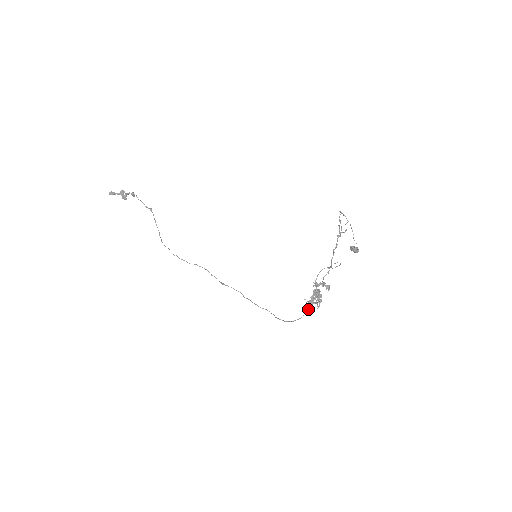
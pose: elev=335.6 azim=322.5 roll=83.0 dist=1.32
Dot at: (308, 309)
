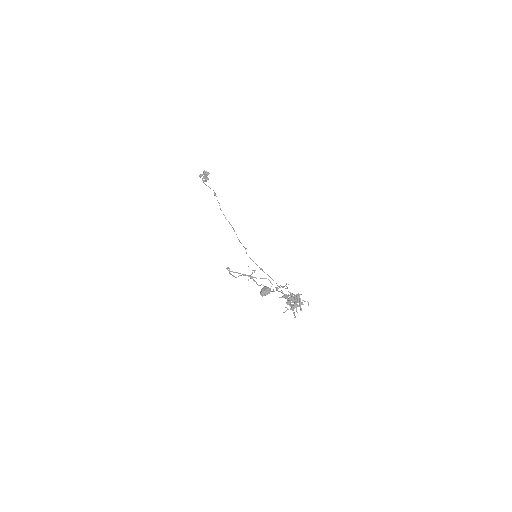
Dot at: (294, 313)
